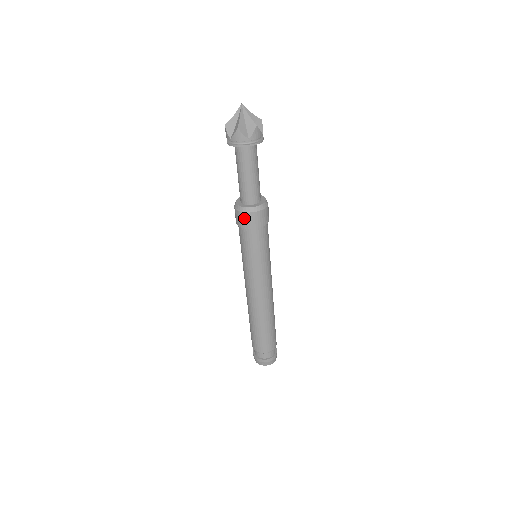
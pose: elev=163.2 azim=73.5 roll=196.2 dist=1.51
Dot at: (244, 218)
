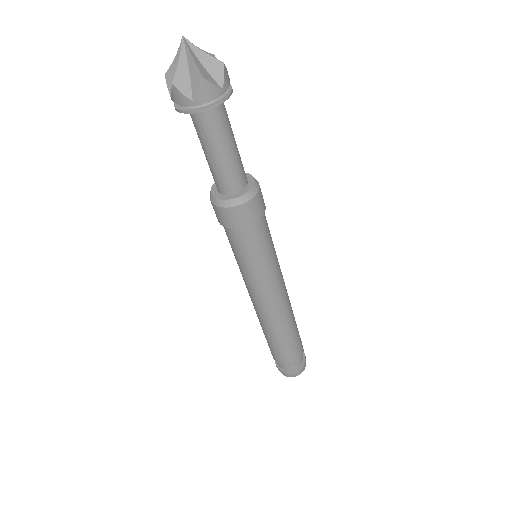
Dot at: (242, 213)
